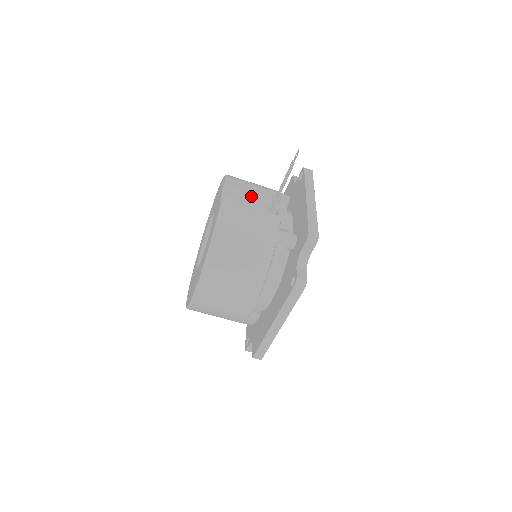
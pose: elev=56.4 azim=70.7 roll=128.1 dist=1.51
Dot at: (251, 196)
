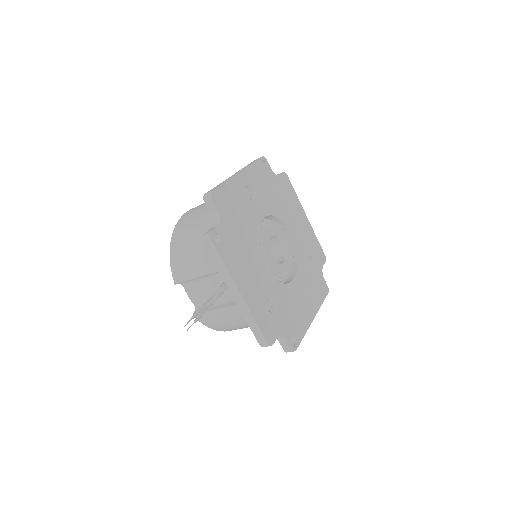
Dot at: (202, 278)
